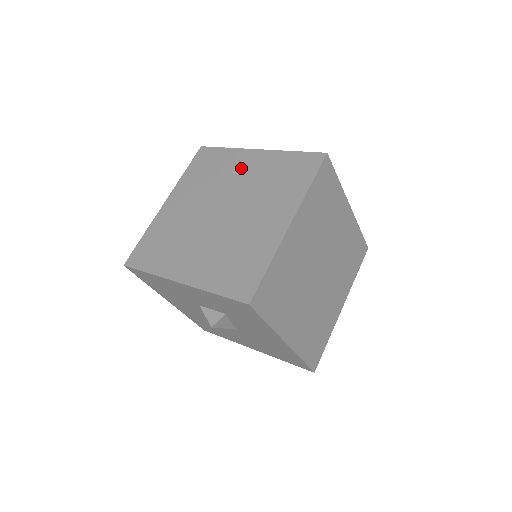
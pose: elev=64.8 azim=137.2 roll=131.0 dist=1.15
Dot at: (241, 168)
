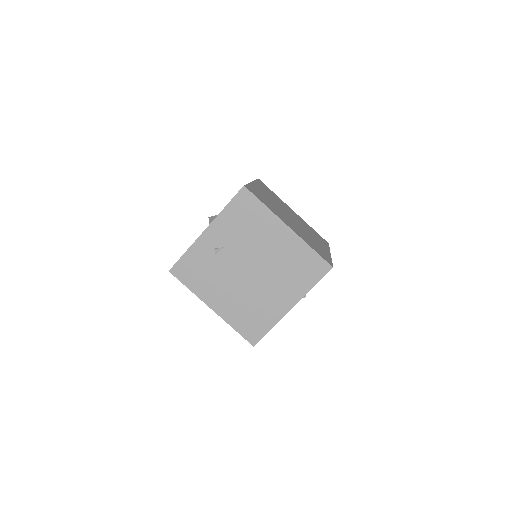
Dot at: (216, 246)
